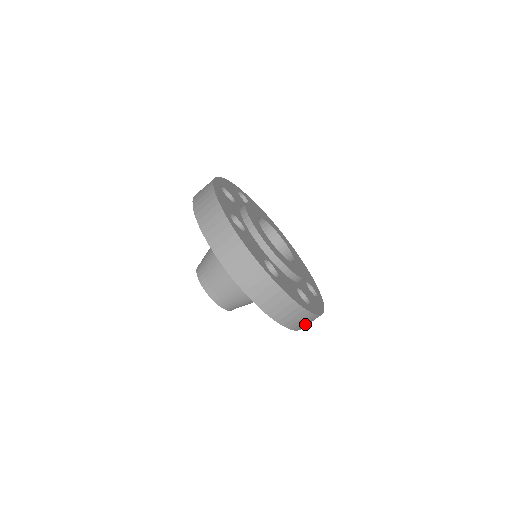
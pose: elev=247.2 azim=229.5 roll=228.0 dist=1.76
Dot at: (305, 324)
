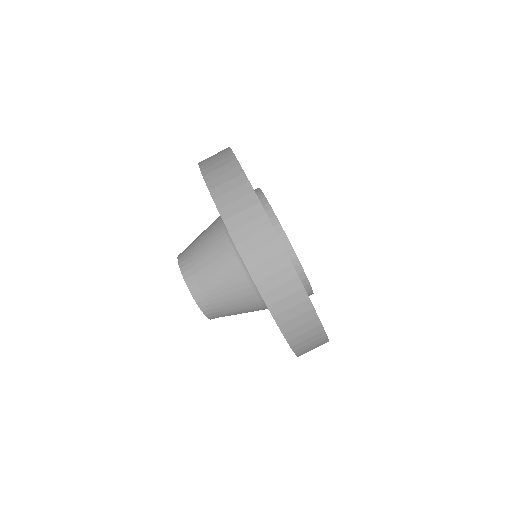
Dot at: (260, 257)
